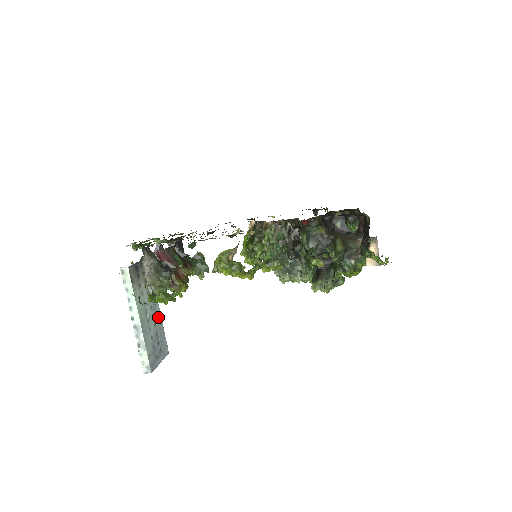
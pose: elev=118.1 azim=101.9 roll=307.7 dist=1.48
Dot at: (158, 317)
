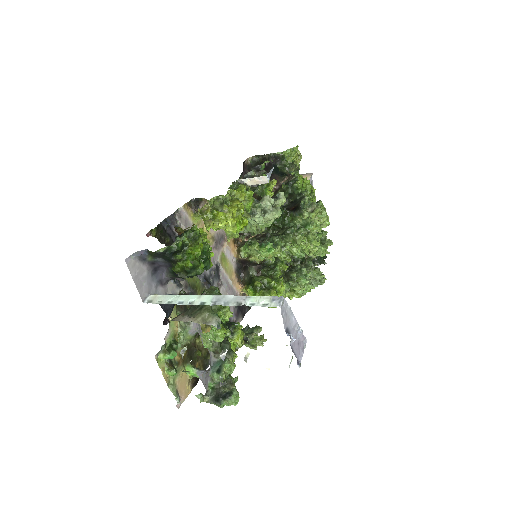
Dot at: occluded
